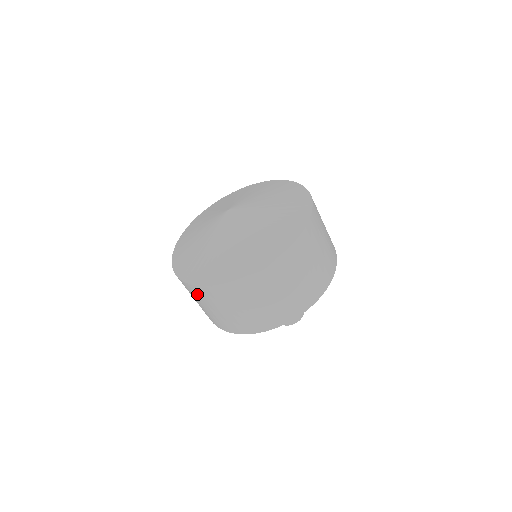
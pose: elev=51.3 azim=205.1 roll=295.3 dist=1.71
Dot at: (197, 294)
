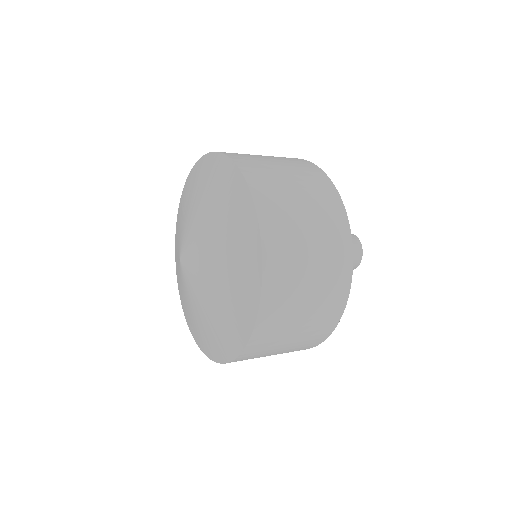
Dot at: occluded
